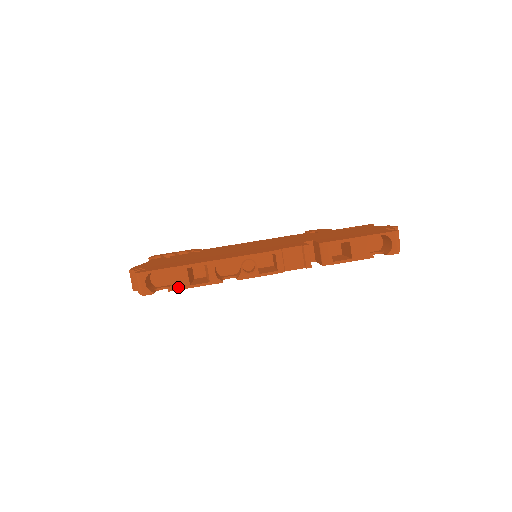
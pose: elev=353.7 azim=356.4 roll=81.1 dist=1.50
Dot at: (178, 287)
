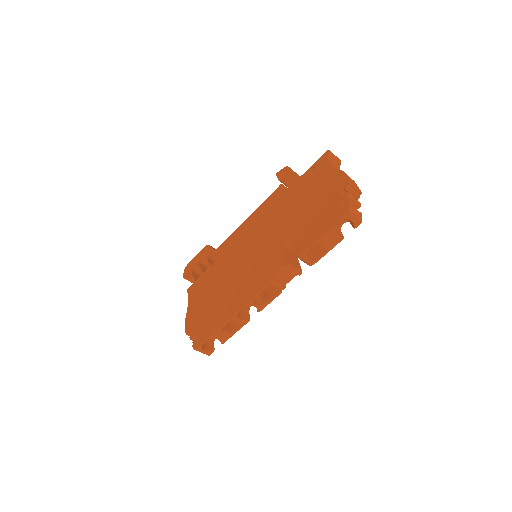
Dot at: (225, 339)
